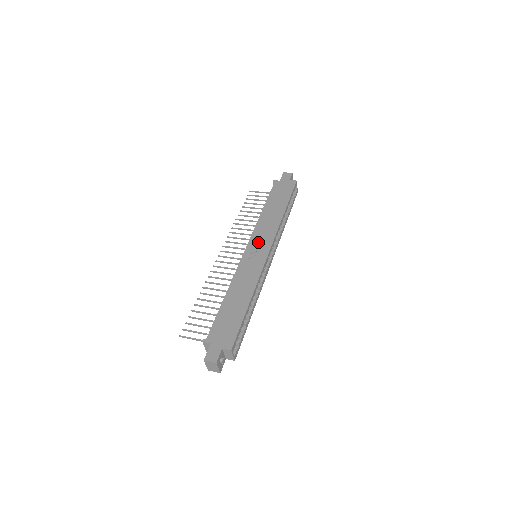
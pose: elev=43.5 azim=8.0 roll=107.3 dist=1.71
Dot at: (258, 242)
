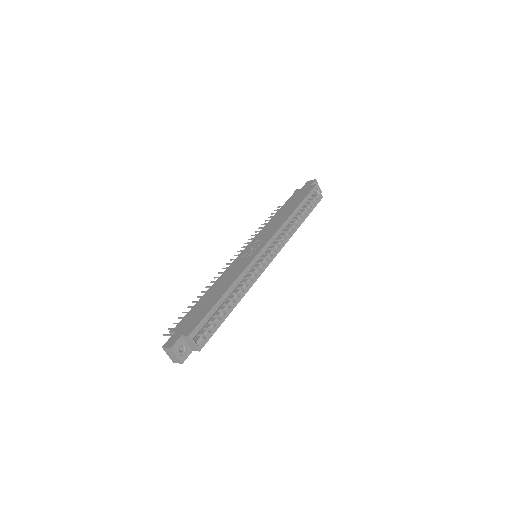
Dot at: (258, 241)
